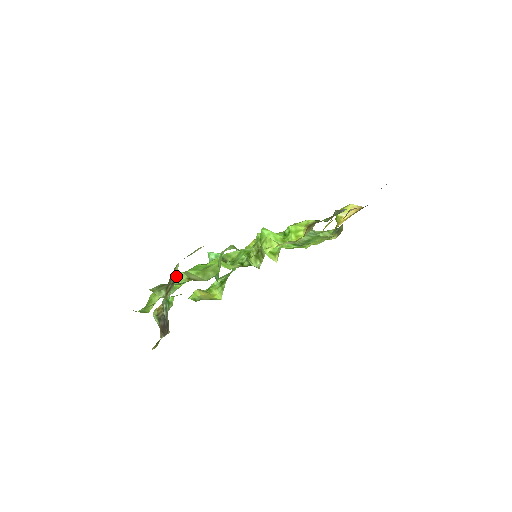
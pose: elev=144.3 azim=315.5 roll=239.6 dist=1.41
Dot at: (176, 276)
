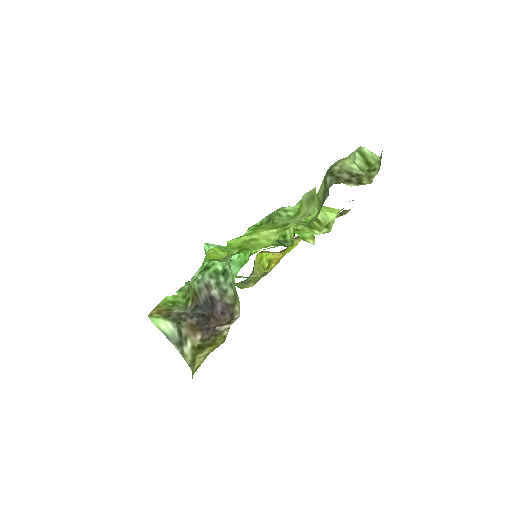
Dot at: (357, 168)
